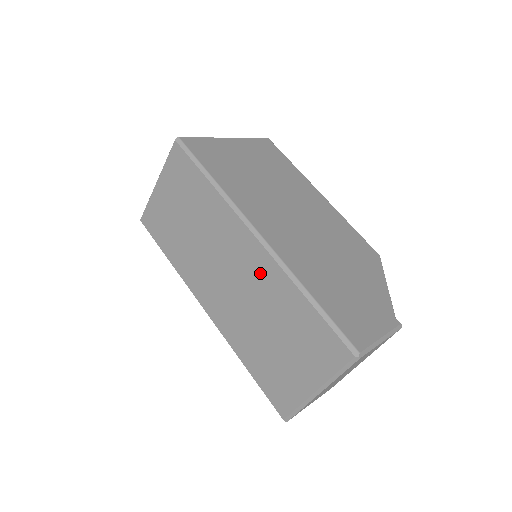
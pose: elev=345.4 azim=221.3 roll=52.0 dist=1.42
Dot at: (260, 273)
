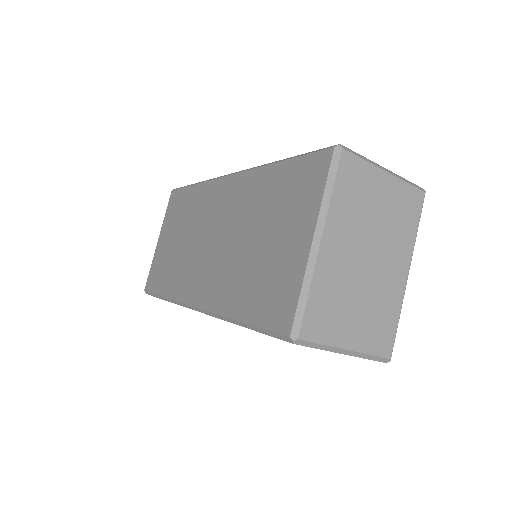
Dot at: (236, 198)
